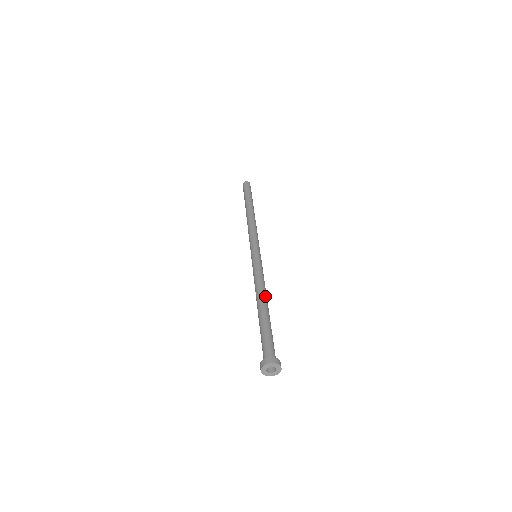
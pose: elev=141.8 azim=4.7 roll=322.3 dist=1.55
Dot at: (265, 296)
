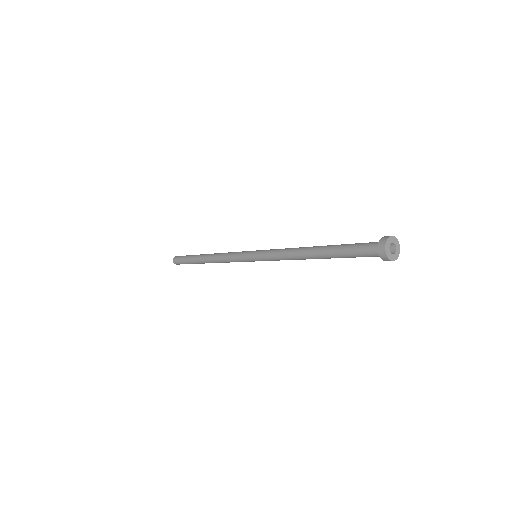
Dot at: occluded
